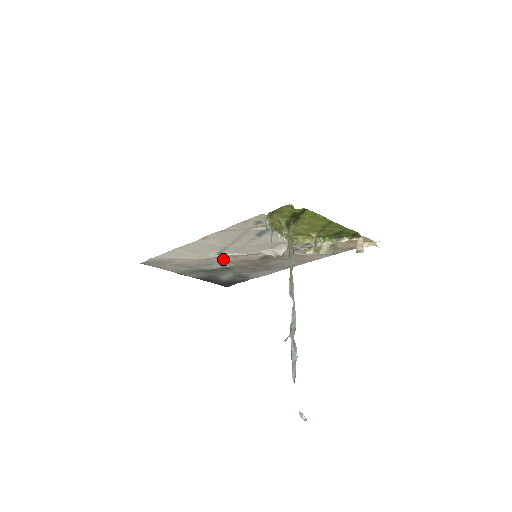
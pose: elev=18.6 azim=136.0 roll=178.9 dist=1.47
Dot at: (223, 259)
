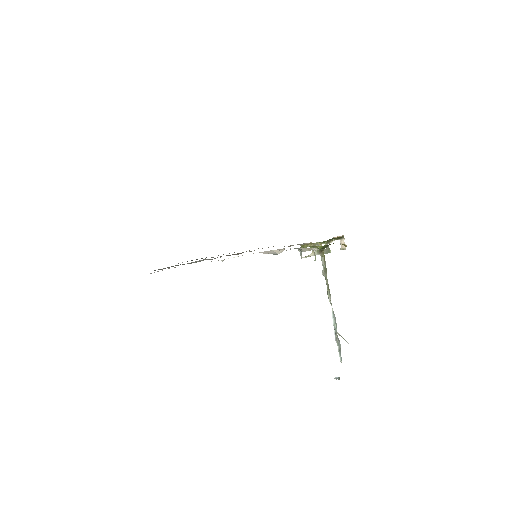
Dot at: occluded
